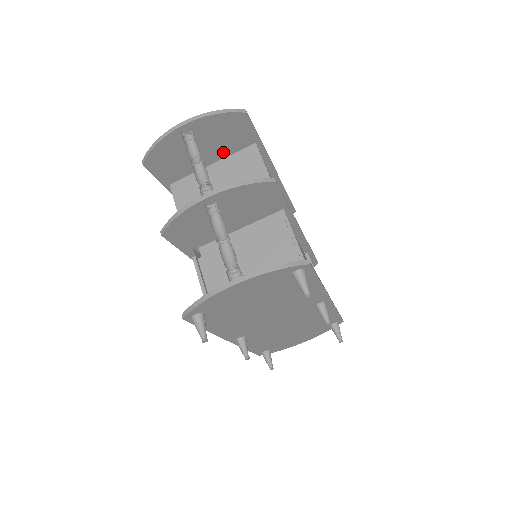
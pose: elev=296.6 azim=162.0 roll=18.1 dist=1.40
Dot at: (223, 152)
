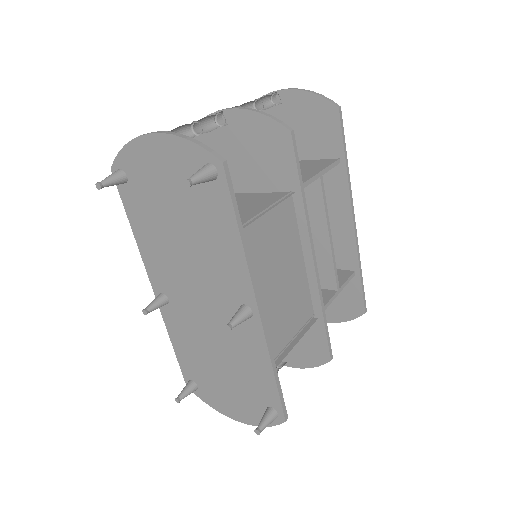
Dot at: (306, 151)
